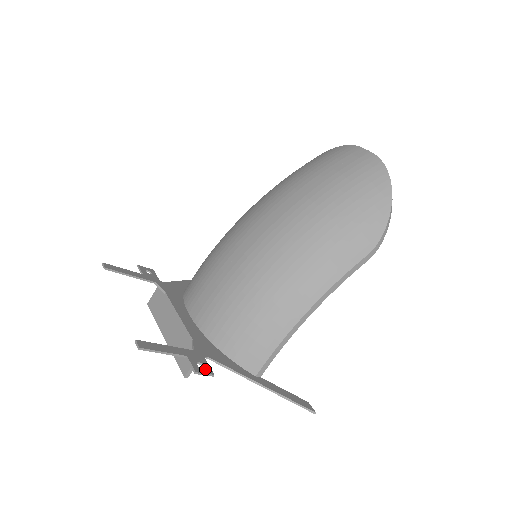
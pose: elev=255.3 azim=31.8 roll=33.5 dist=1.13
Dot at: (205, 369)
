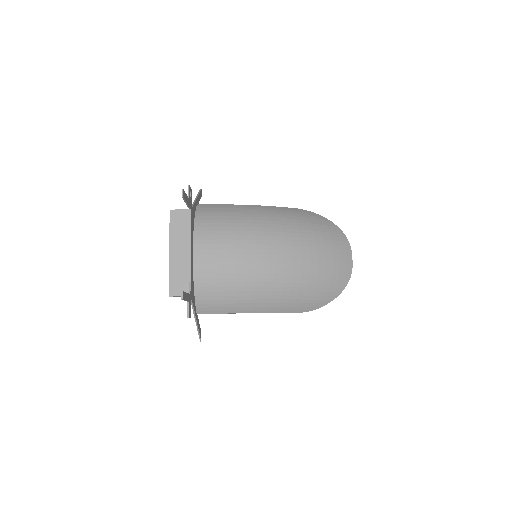
Dot at: (190, 313)
